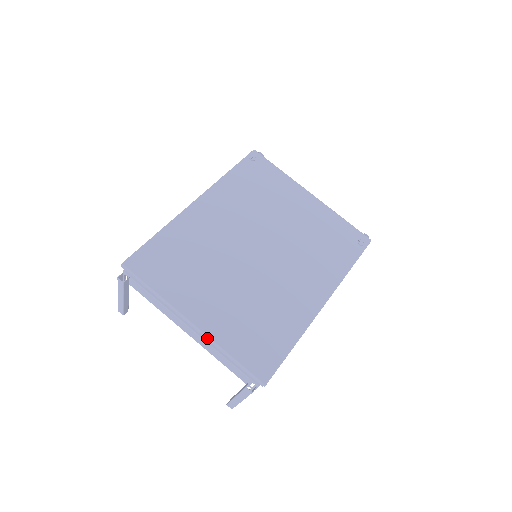
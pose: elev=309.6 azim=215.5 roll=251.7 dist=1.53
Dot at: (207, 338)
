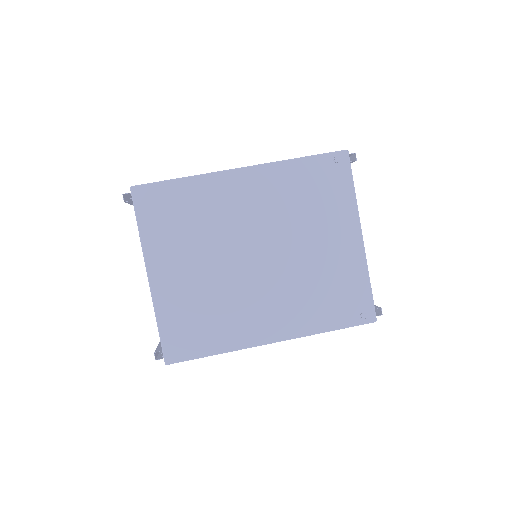
Dot at: (152, 297)
